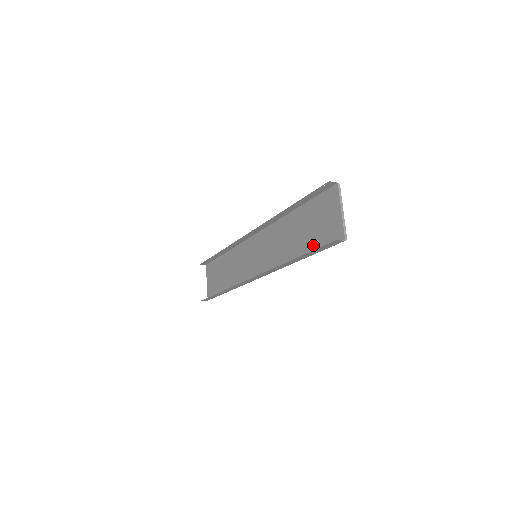
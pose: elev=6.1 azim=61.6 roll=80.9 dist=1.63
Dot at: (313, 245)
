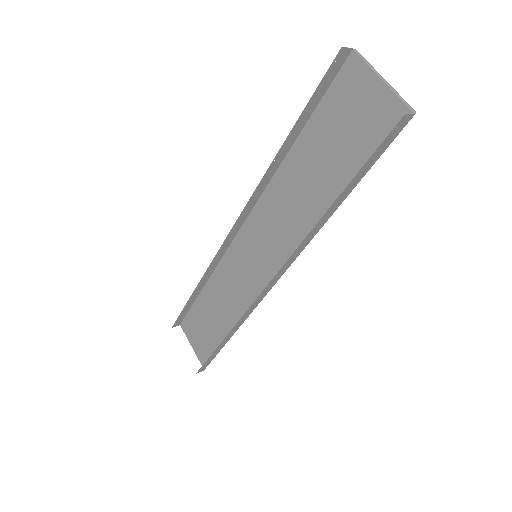
Dot at: (353, 167)
